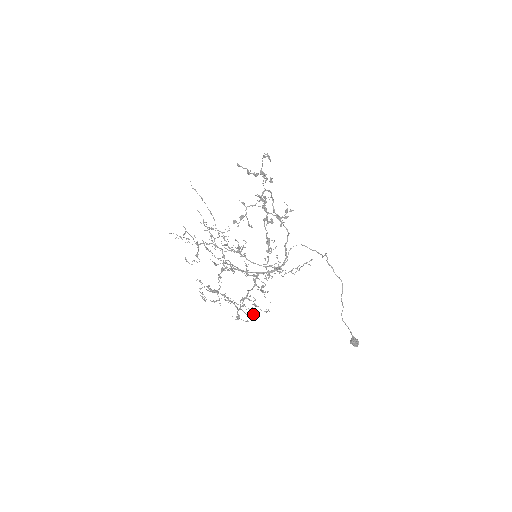
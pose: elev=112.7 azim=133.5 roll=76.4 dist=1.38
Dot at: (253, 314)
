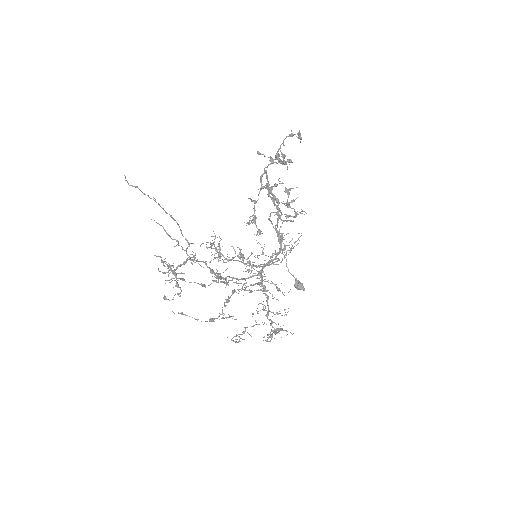
Dot at: (276, 324)
